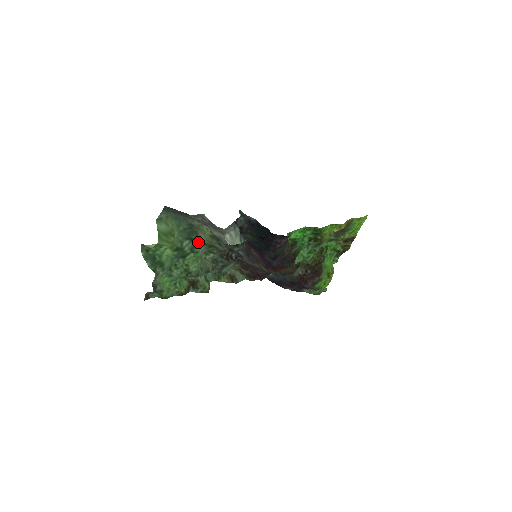
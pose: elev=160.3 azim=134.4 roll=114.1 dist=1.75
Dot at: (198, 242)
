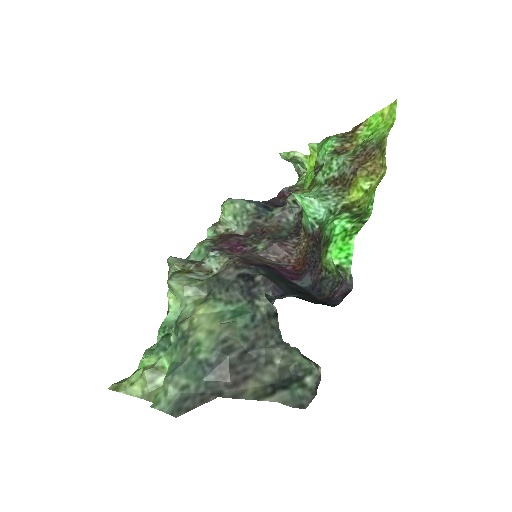
Dot at: (180, 313)
